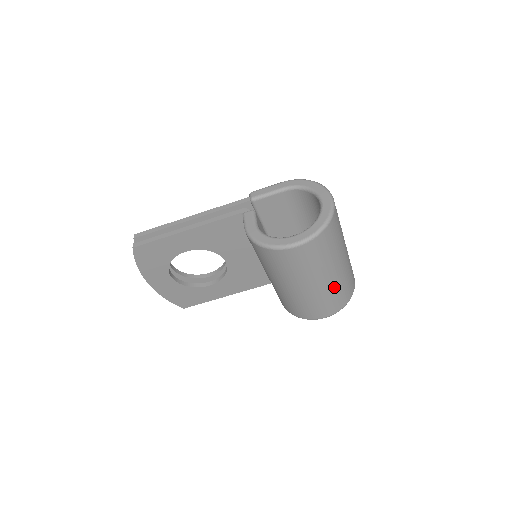
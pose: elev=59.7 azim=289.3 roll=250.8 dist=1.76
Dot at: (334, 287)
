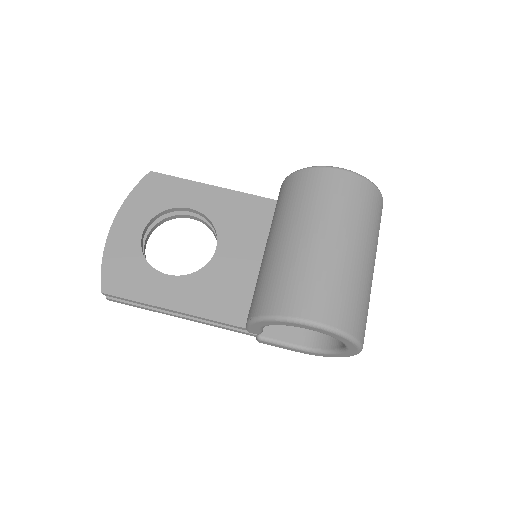
Dot at: (351, 273)
